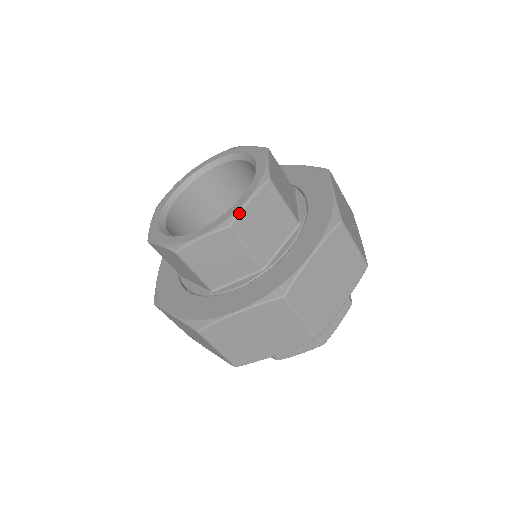
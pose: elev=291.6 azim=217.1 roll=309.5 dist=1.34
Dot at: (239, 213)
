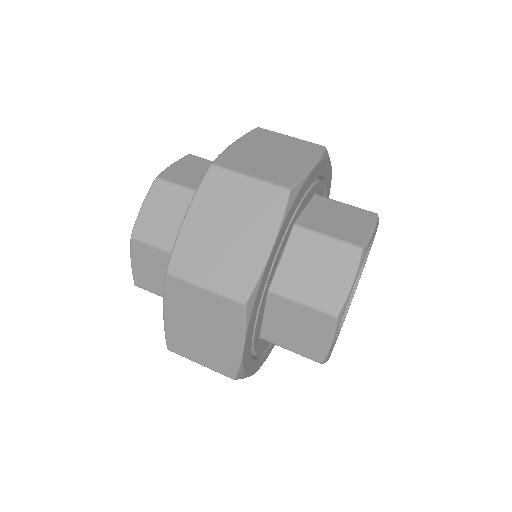
Dot at: (164, 171)
